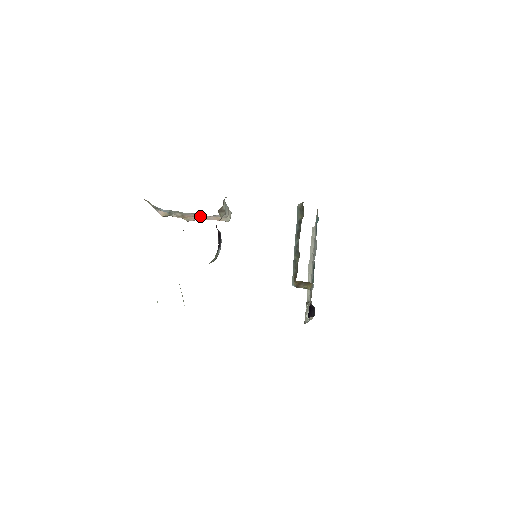
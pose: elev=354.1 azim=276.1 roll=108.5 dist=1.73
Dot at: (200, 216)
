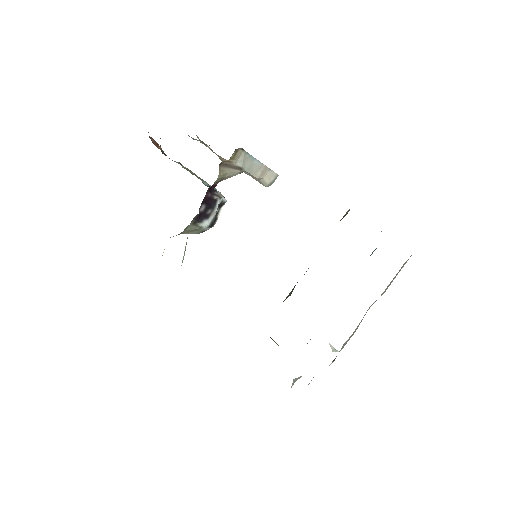
Dot at: occluded
